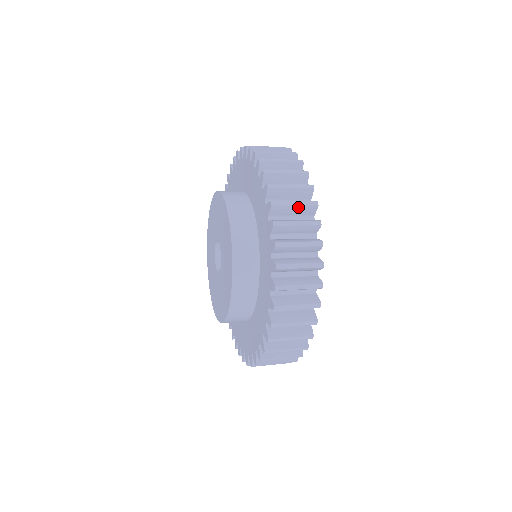
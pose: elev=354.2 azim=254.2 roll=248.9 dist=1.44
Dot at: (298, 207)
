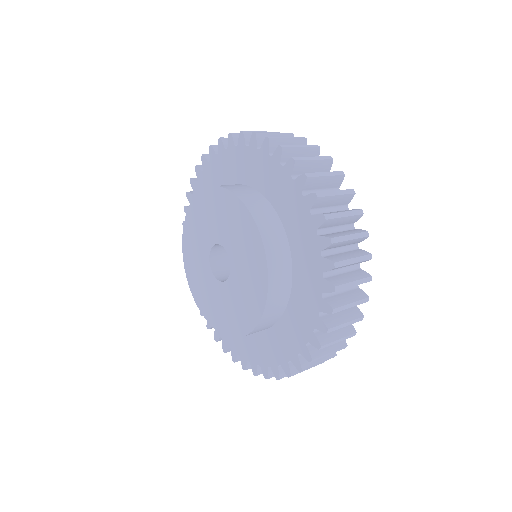
Dot at: (329, 178)
